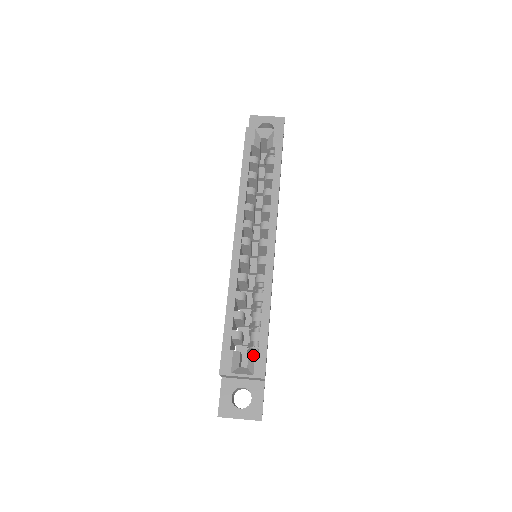
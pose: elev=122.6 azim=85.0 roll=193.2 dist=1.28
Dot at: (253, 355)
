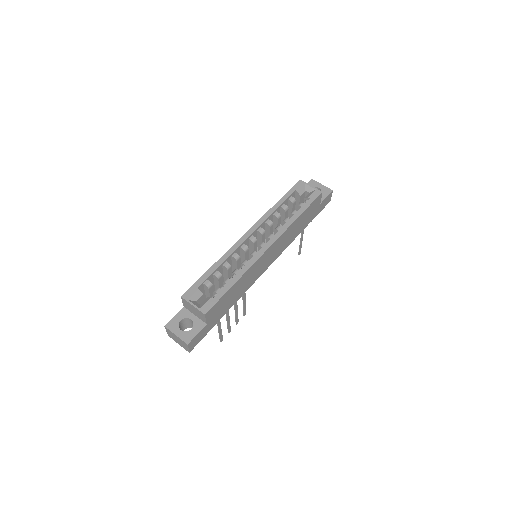
Dot at: (208, 299)
